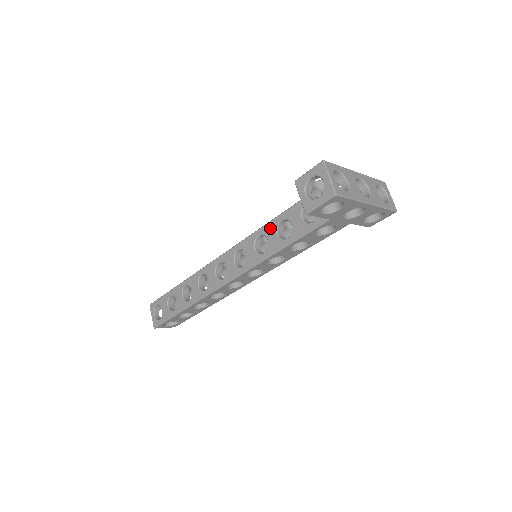
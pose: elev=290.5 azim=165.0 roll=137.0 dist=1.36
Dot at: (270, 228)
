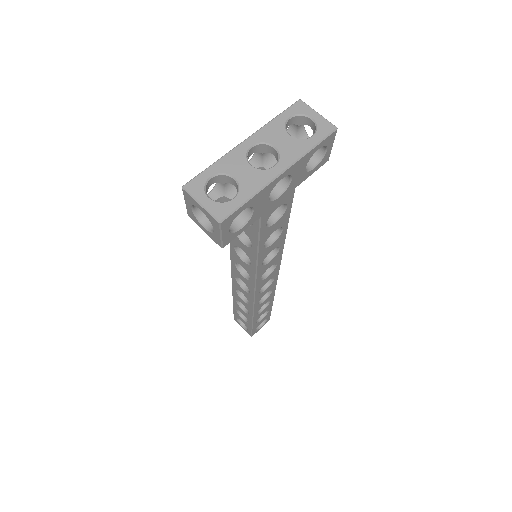
Dot at: (234, 239)
